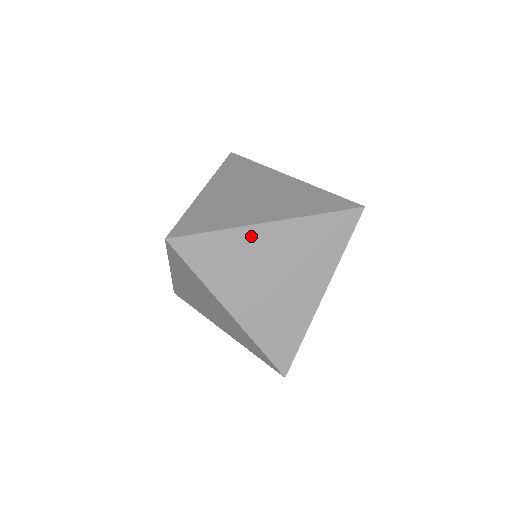
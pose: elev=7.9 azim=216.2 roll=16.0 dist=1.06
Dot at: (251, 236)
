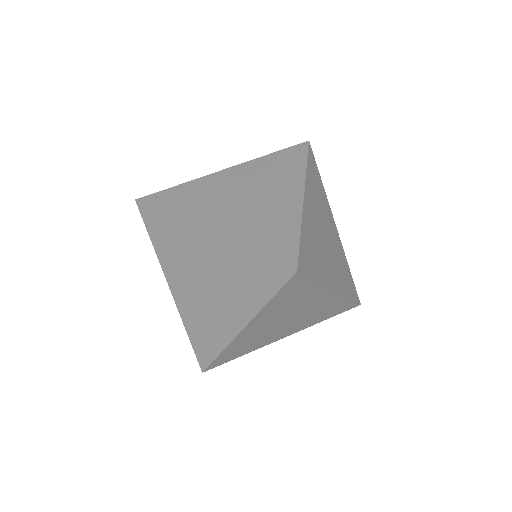
Dot at: (307, 216)
